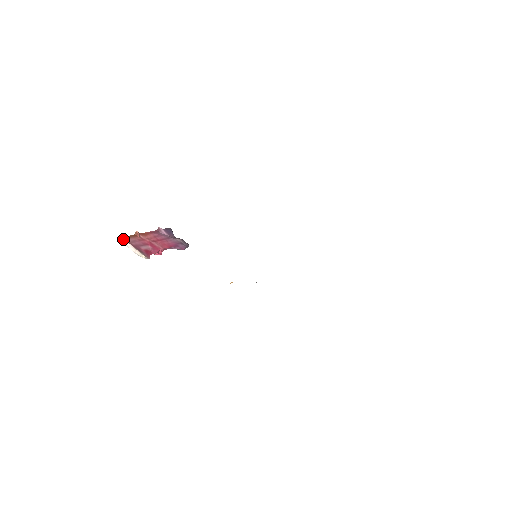
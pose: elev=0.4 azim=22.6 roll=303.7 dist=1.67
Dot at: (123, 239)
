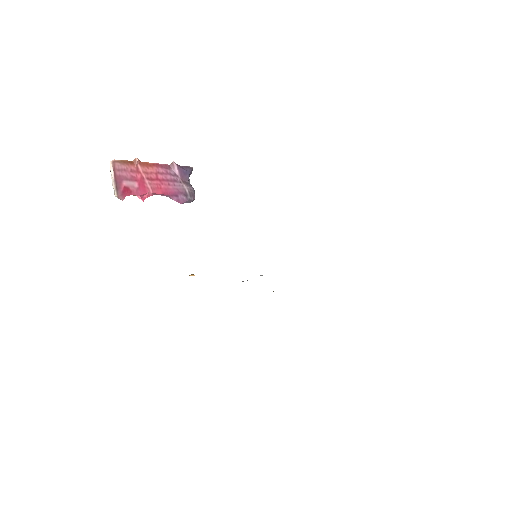
Dot at: (111, 162)
